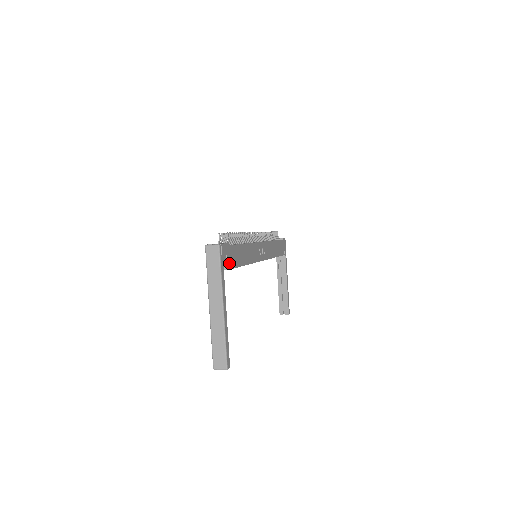
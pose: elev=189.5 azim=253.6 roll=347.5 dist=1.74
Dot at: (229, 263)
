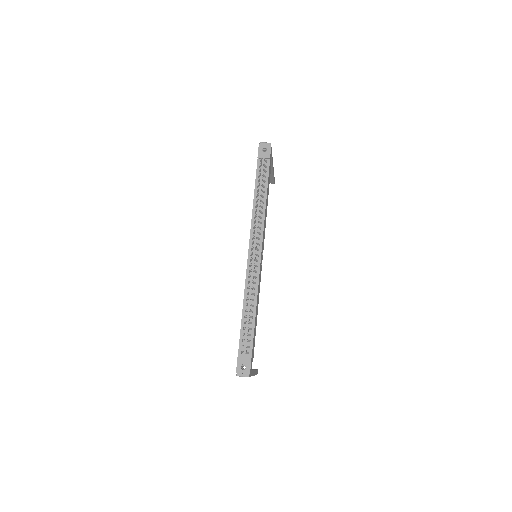
Dot at: (253, 357)
